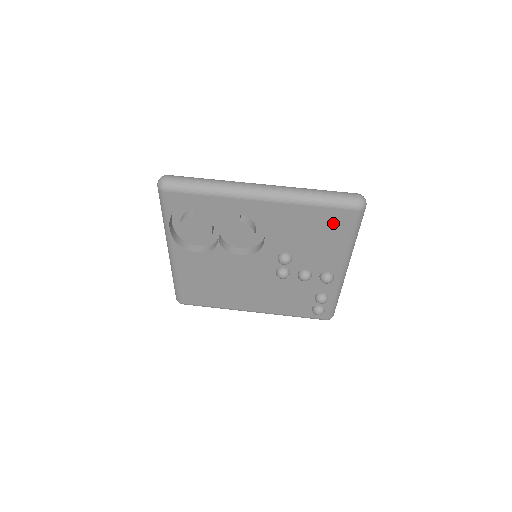
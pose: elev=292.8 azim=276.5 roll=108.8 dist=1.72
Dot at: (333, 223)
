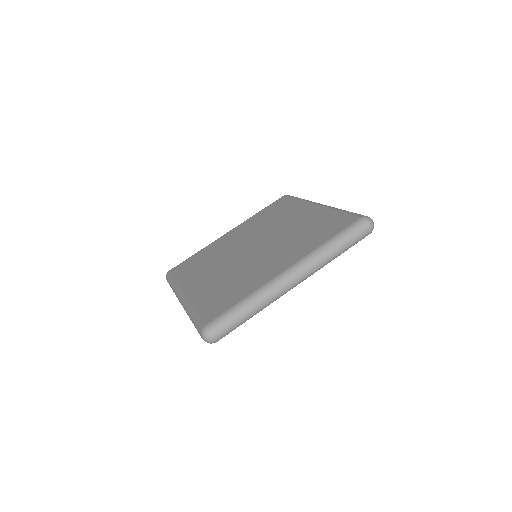
Dot at: occluded
